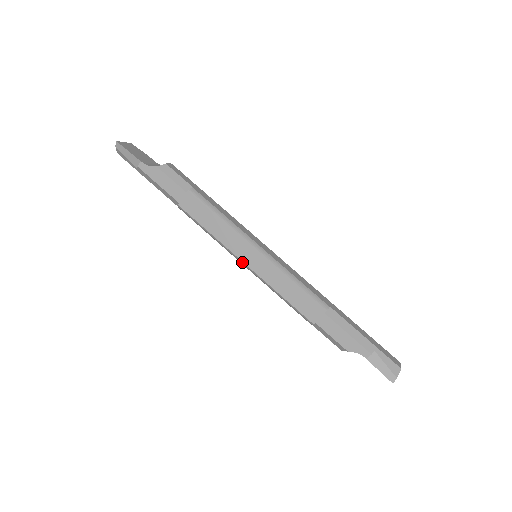
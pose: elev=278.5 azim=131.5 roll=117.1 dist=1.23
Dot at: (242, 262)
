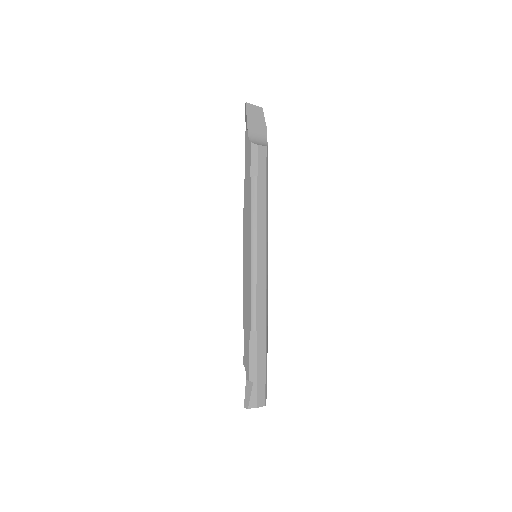
Dot at: (243, 251)
